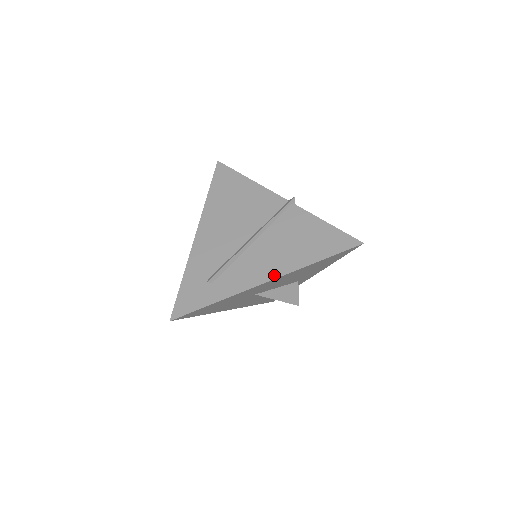
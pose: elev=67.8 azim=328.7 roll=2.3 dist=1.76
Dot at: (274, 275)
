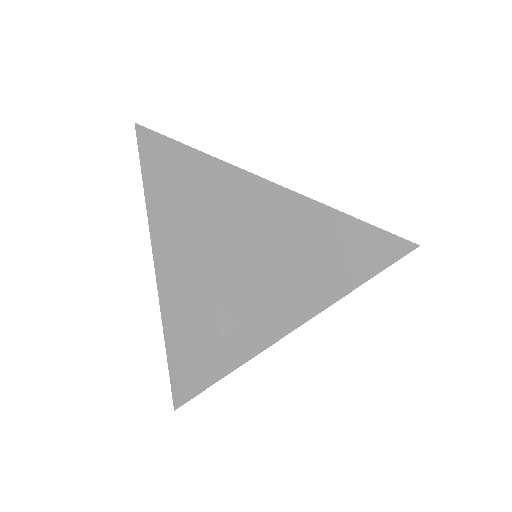
Dot at: (272, 183)
